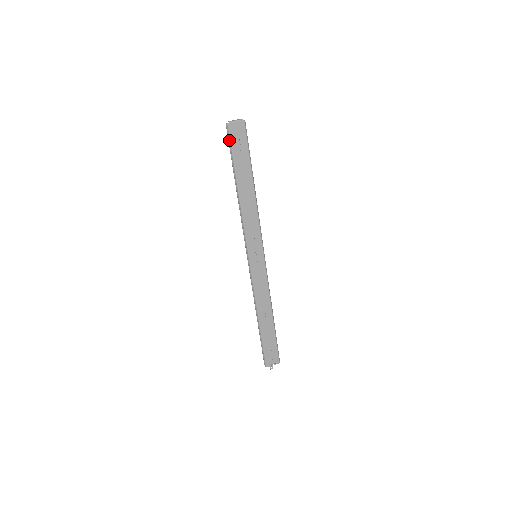
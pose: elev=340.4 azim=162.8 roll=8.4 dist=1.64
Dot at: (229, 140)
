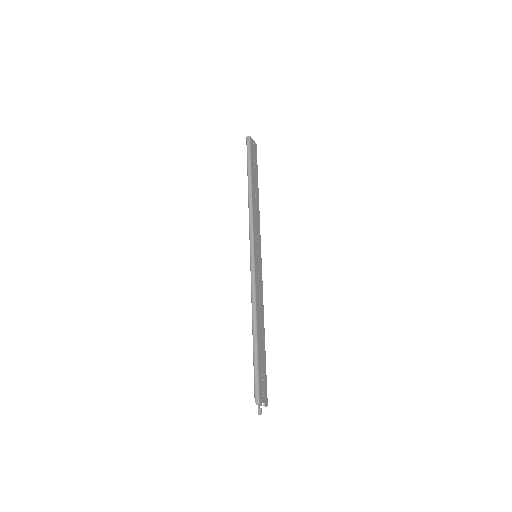
Dot at: (249, 148)
